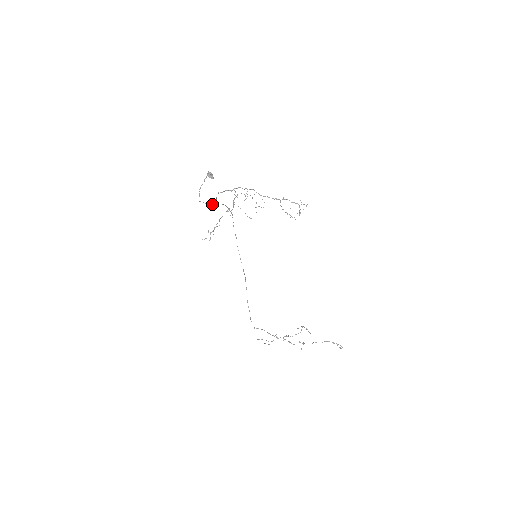
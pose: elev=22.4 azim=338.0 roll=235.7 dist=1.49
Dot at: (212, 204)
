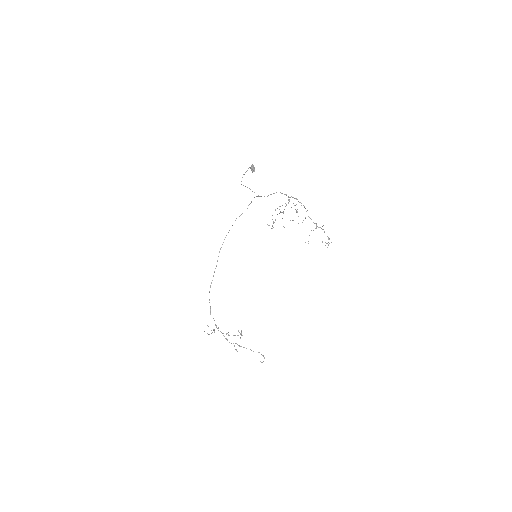
Dot at: occluded
